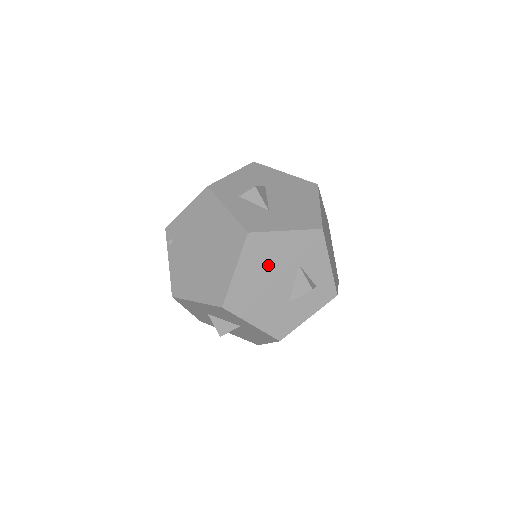
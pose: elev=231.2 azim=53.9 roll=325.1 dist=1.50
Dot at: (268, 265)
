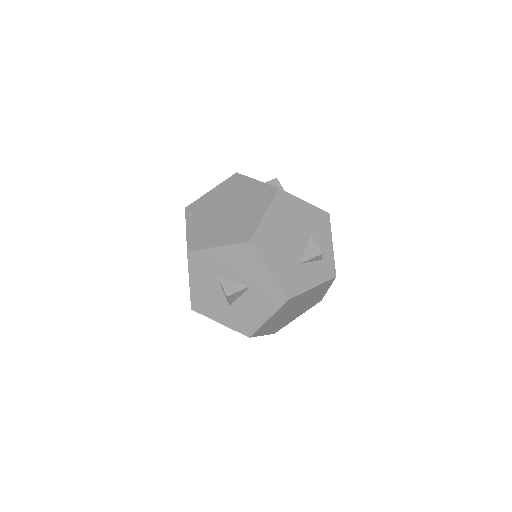
Dot at: (289, 222)
